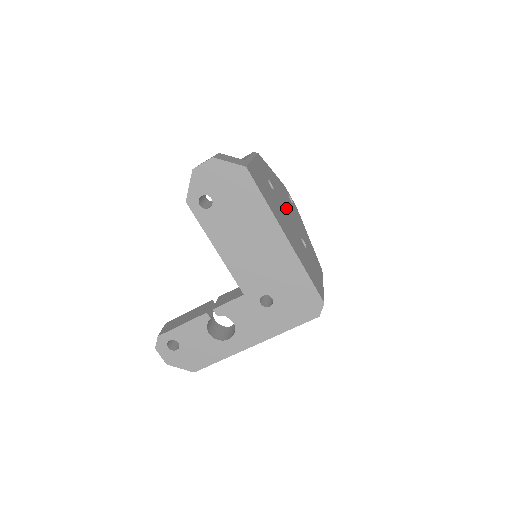
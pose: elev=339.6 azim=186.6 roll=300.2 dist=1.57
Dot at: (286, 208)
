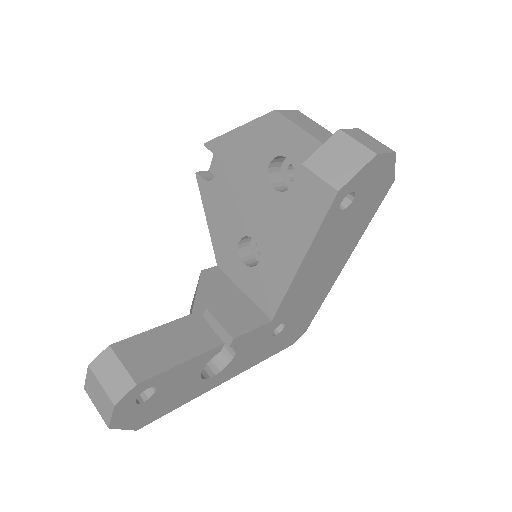
Dot at: occluded
